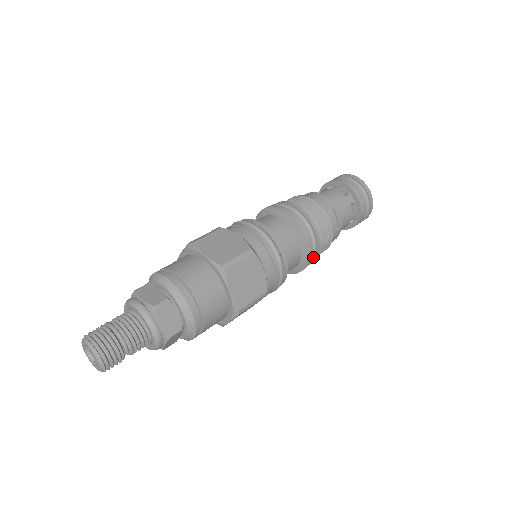
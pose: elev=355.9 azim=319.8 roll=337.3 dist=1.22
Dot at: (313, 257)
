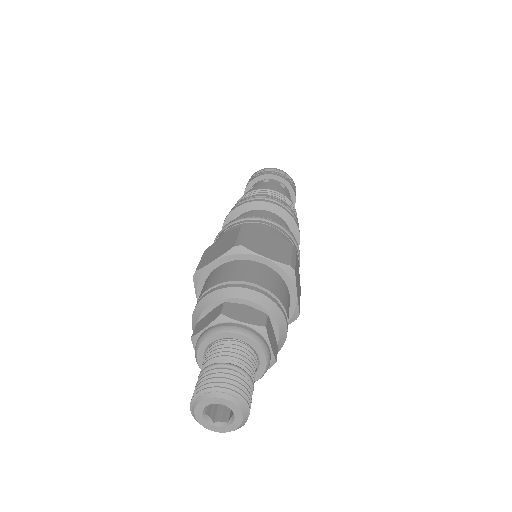
Dot at: occluded
